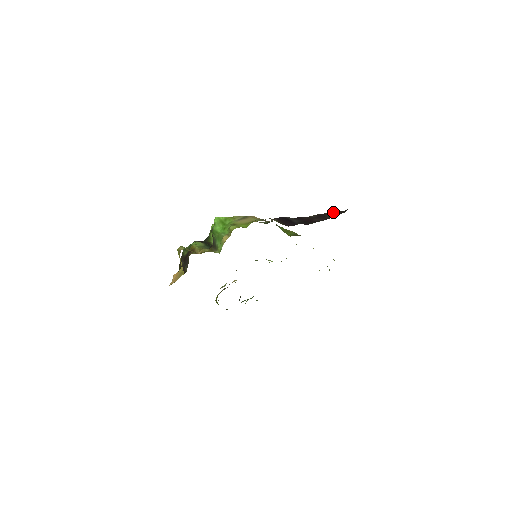
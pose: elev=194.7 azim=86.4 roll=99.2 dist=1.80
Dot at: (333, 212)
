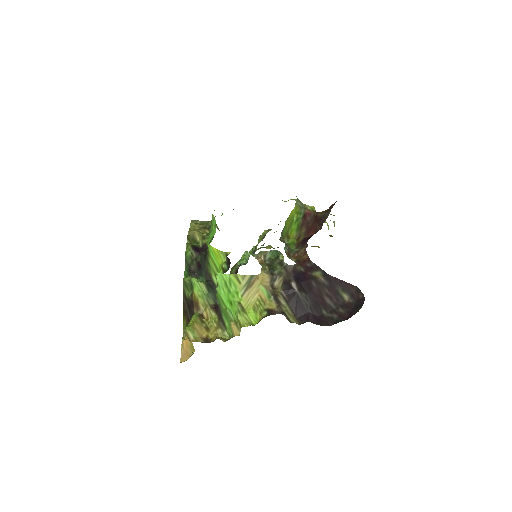
Dot at: (346, 284)
